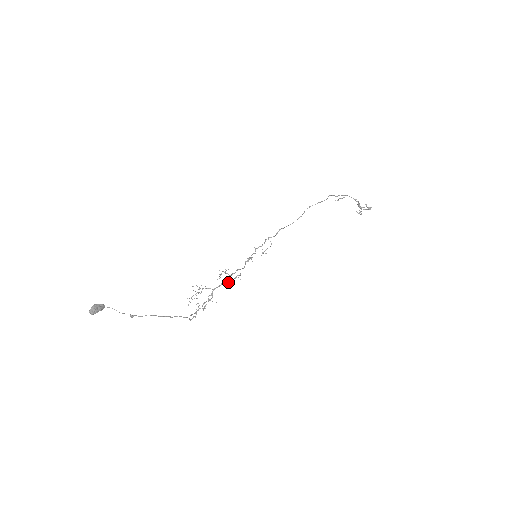
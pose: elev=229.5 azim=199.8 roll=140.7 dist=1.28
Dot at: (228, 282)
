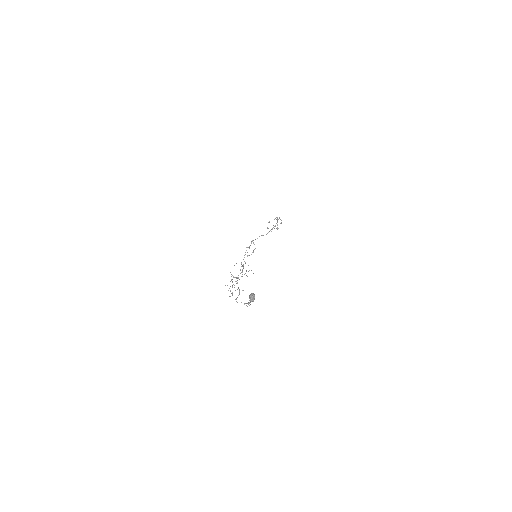
Dot at: (244, 274)
